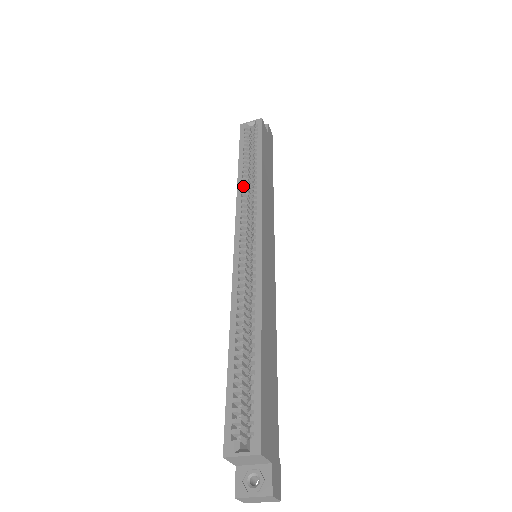
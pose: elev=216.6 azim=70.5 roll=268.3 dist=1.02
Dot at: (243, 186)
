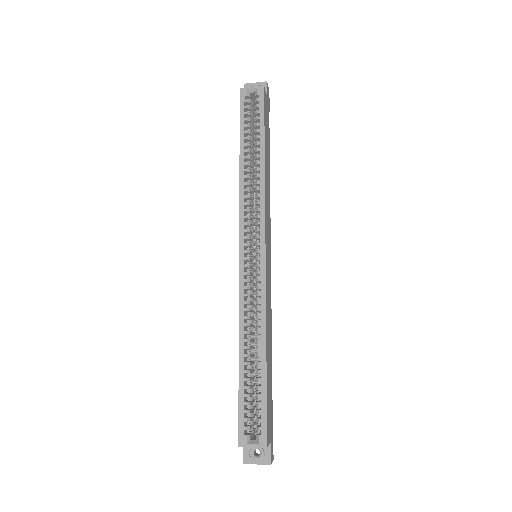
Dot at: (245, 179)
